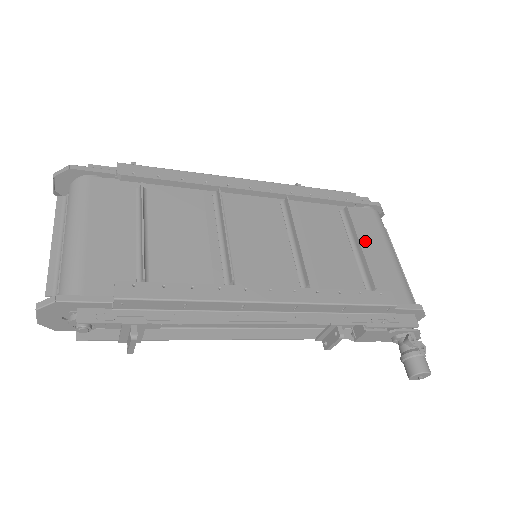
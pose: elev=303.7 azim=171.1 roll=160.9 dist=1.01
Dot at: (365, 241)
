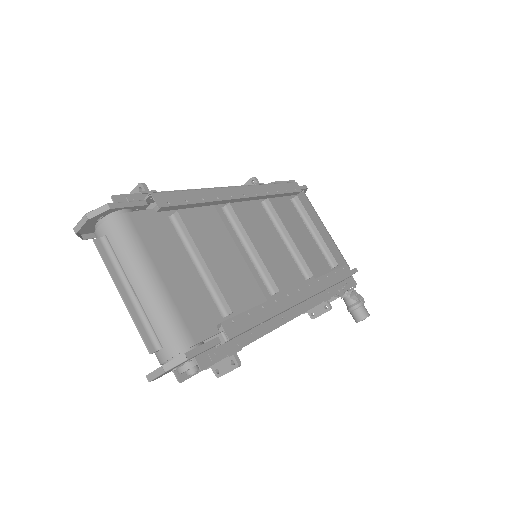
Dot at: occluded
